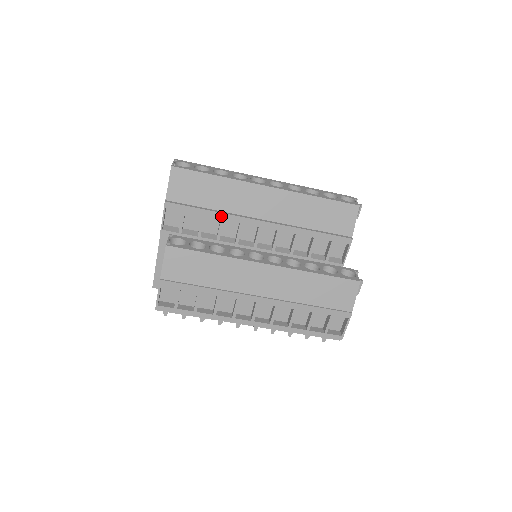
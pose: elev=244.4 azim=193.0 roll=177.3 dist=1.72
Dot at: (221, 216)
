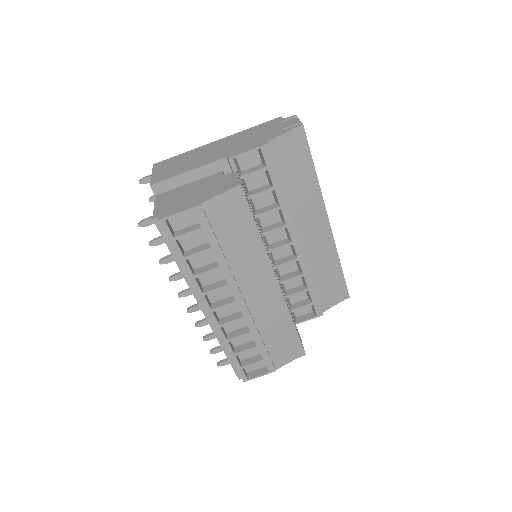
Dot at: (284, 204)
